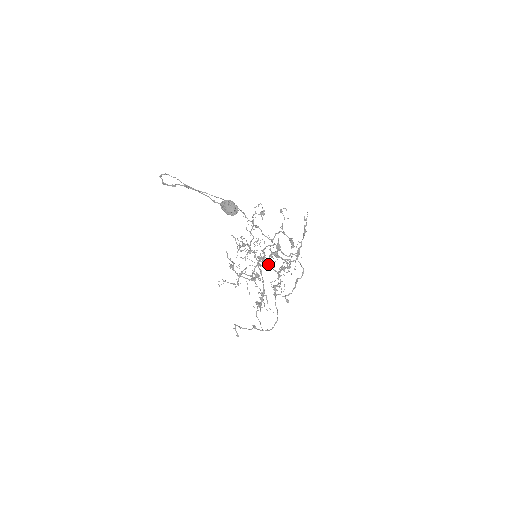
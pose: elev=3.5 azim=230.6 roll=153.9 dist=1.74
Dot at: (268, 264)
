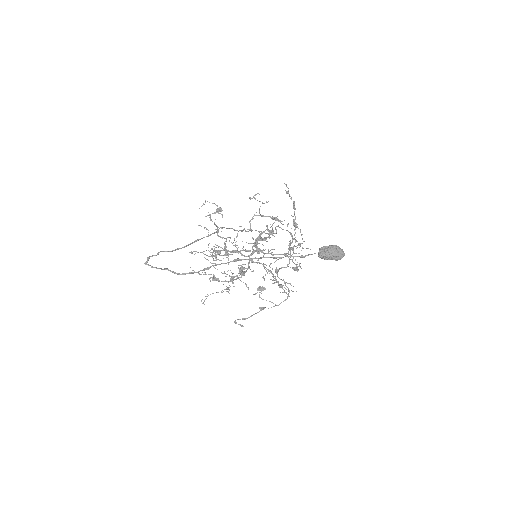
Dot at: occluded
